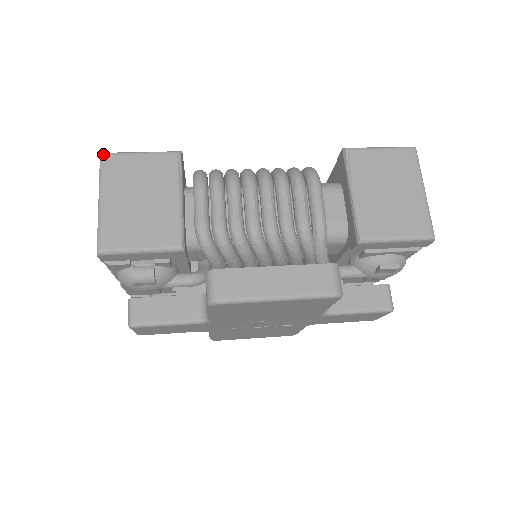
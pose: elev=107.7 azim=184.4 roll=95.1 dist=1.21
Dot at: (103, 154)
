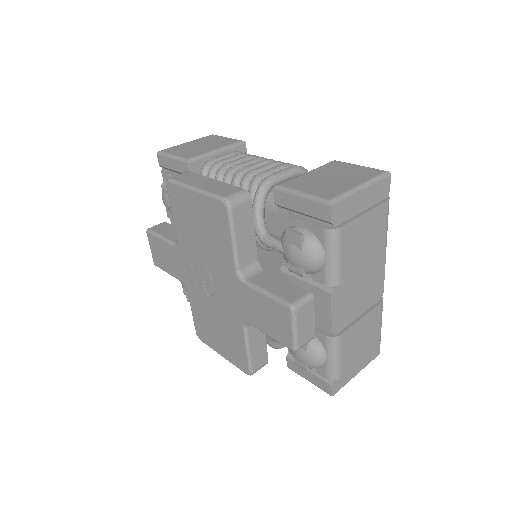
Dot at: occluded
